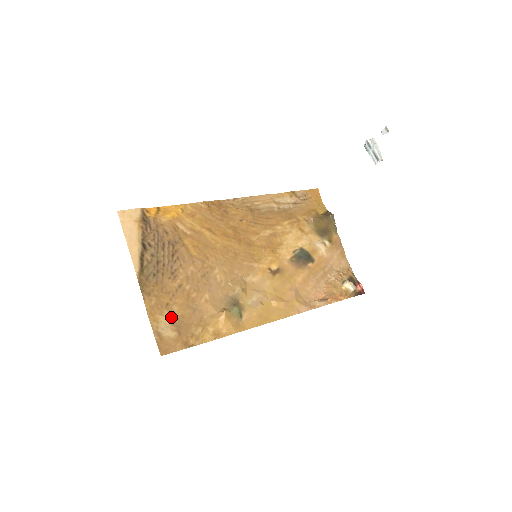
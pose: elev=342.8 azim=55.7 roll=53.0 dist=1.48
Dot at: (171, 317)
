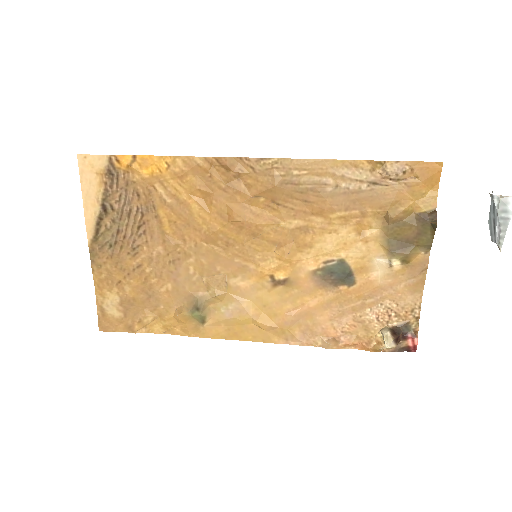
Dot at: (120, 296)
